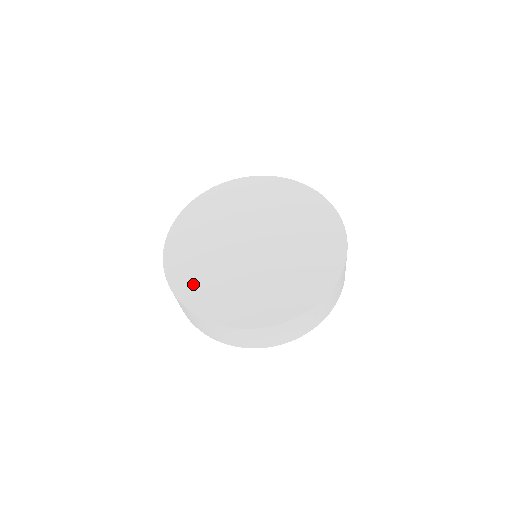
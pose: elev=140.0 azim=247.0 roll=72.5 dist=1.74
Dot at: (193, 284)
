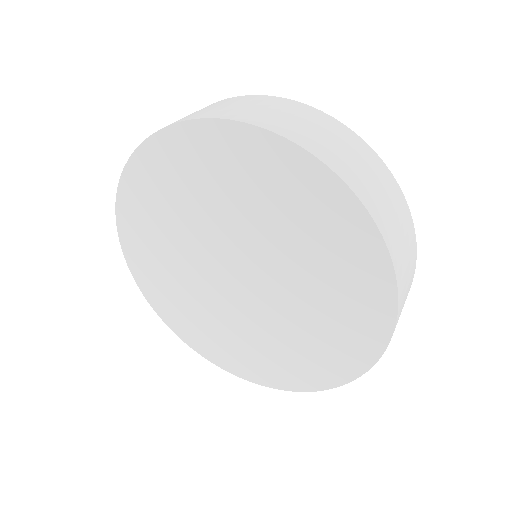
Dot at: (178, 315)
